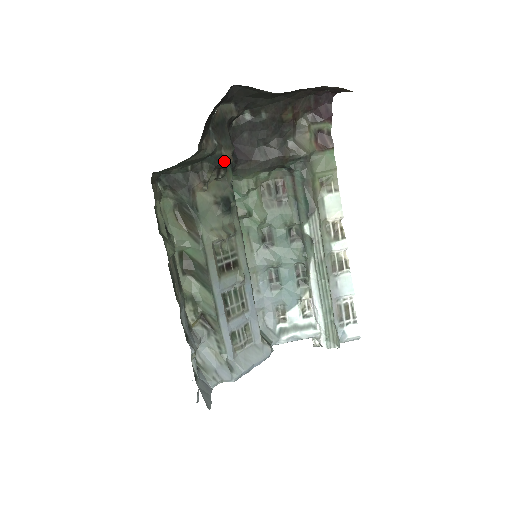
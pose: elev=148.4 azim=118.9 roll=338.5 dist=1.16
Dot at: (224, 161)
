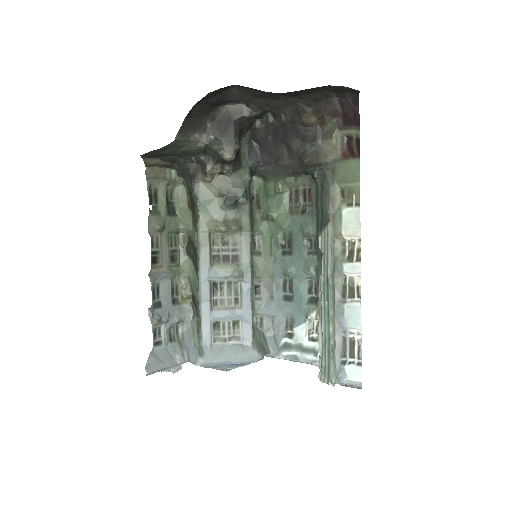
Dot at: (223, 156)
